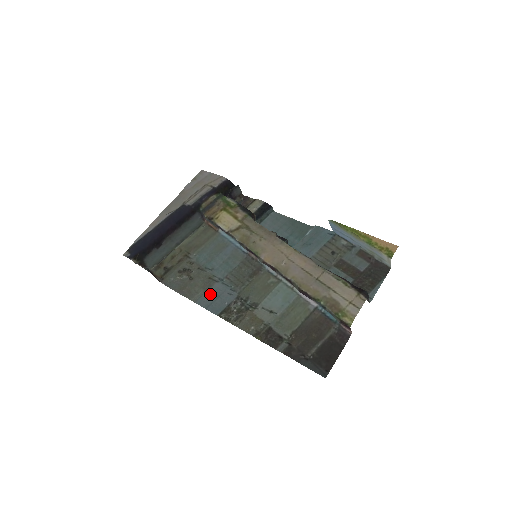
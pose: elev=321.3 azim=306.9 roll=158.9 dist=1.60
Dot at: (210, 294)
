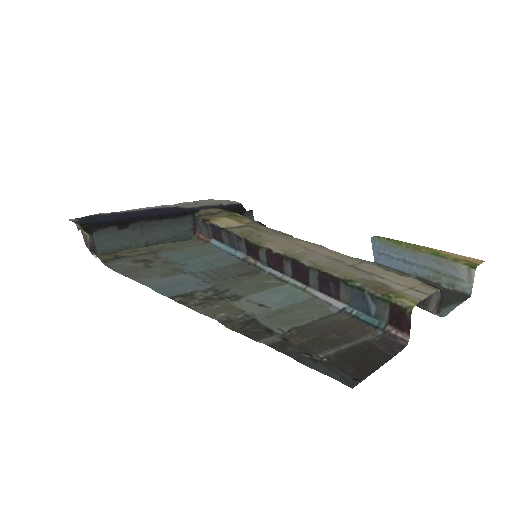
Dot at: (169, 280)
